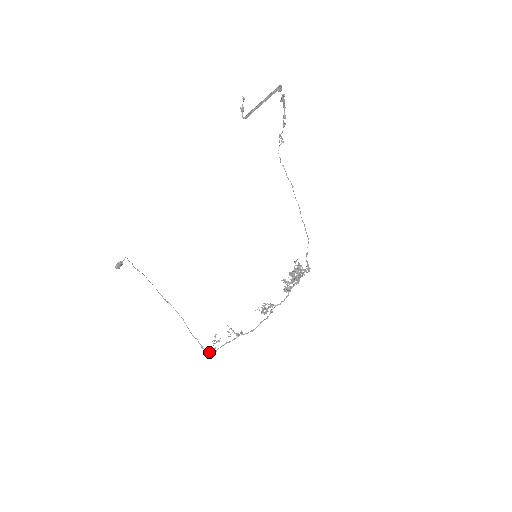
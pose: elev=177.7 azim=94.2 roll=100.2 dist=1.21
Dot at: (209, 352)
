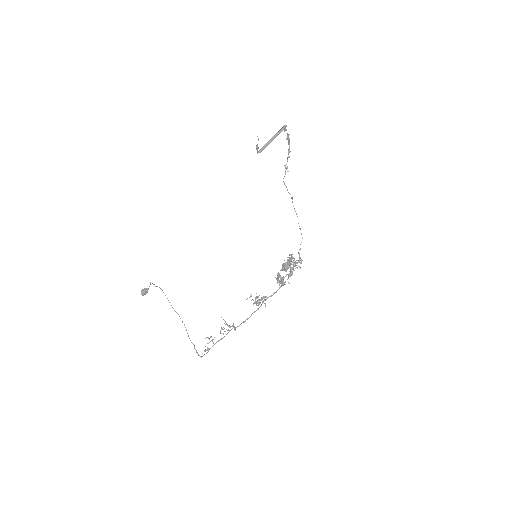
Dot at: occluded
